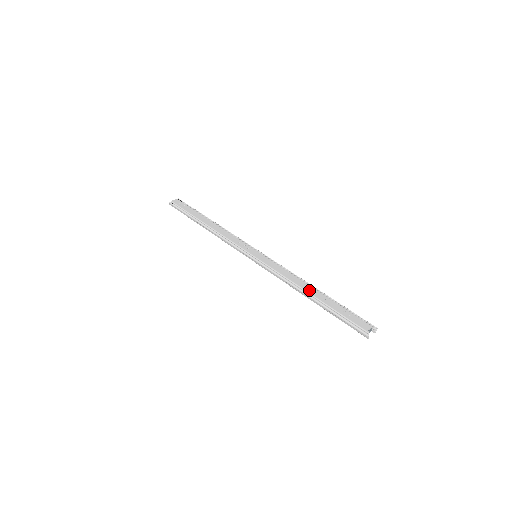
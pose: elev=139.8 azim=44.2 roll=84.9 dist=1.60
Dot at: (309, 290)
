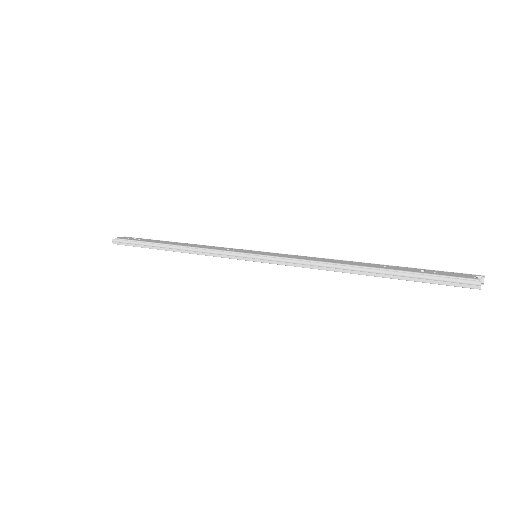
Dot at: (354, 263)
